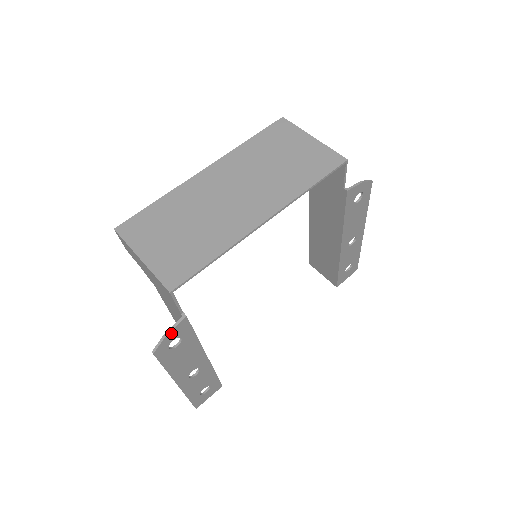
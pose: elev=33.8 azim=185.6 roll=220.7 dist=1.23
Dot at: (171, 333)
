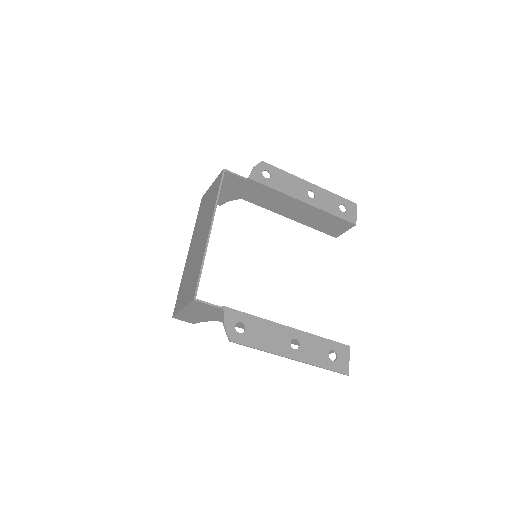
Dot at: (226, 322)
